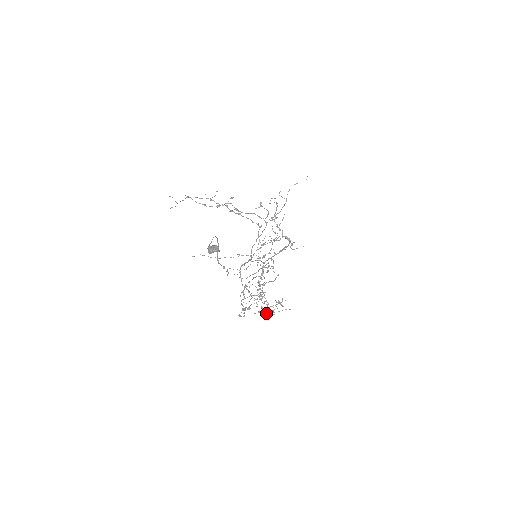
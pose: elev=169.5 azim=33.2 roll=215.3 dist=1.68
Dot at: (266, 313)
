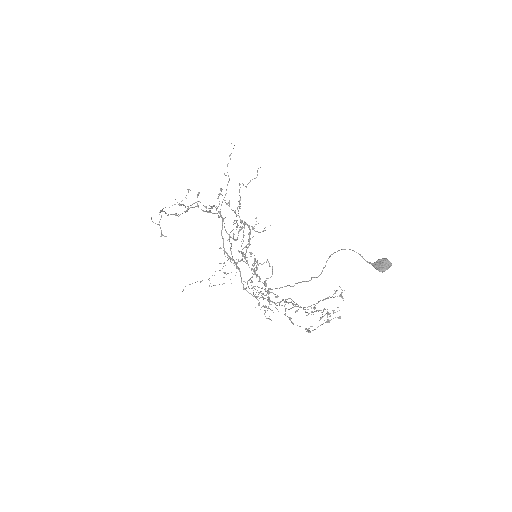
Dot at: (329, 313)
